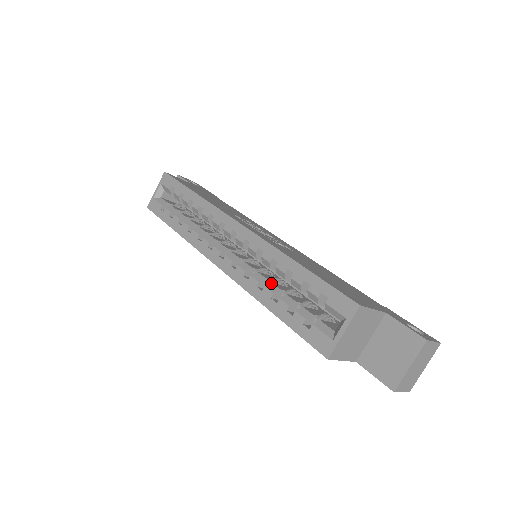
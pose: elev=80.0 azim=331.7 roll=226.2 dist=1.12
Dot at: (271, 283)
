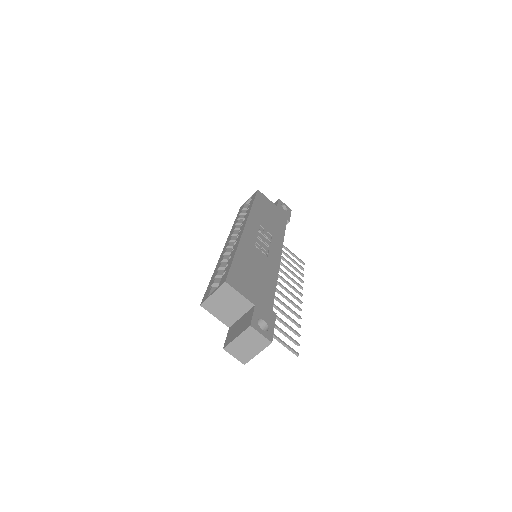
Dot at: (226, 262)
